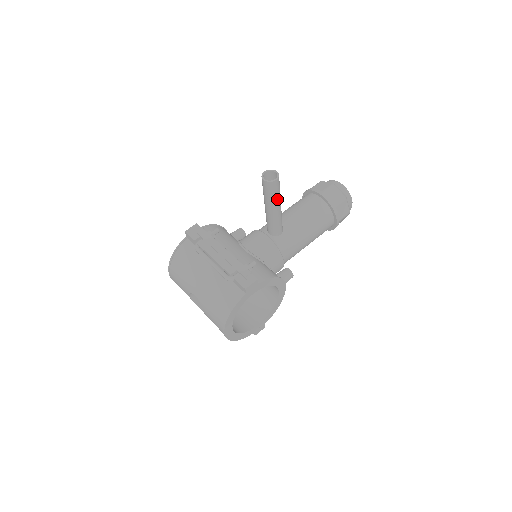
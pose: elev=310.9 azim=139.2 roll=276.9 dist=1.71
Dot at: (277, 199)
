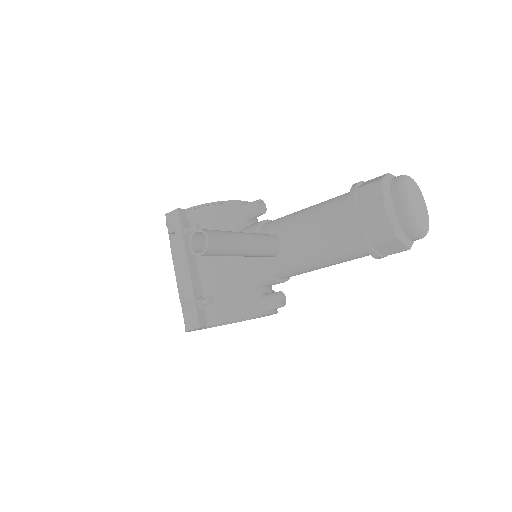
Dot at: (228, 255)
